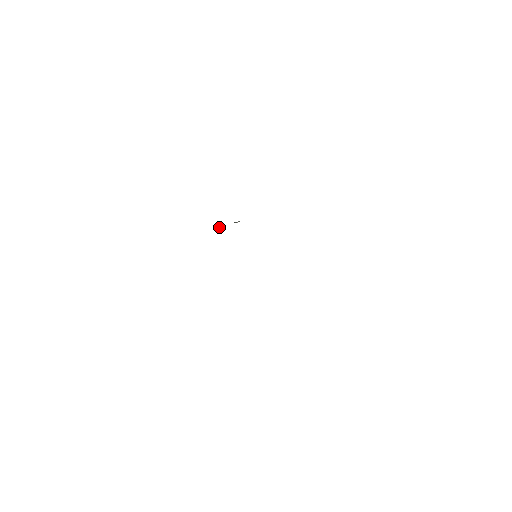
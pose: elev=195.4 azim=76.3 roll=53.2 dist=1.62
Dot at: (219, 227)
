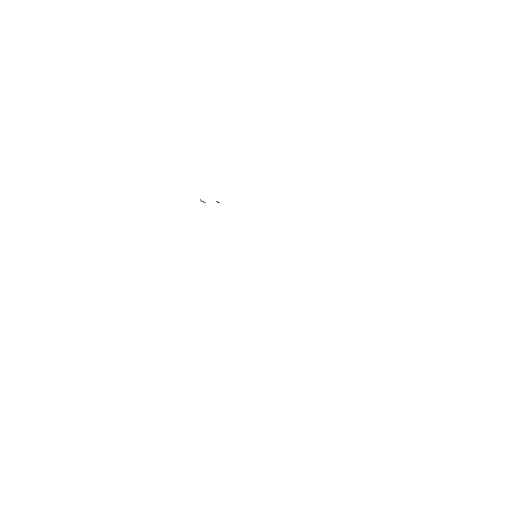
Dot at: occluded
